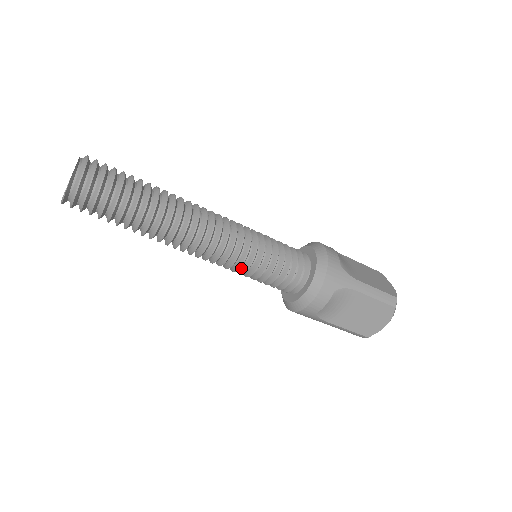
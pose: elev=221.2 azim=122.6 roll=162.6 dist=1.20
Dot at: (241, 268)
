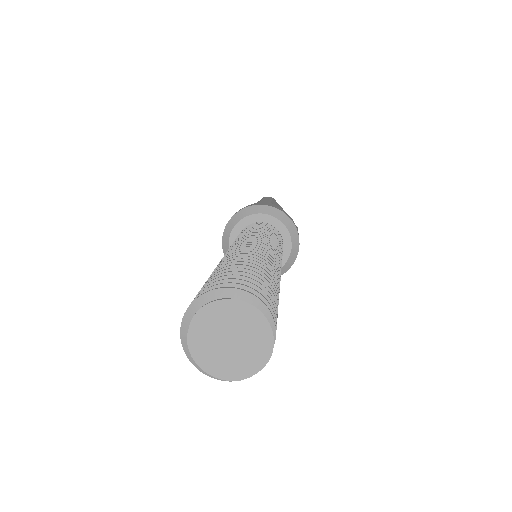
Dot at: occluded
